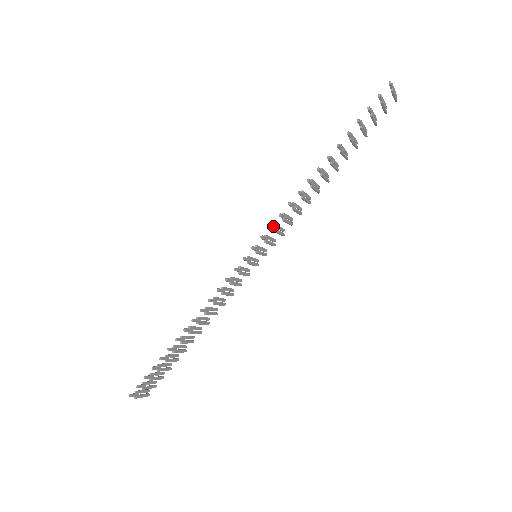
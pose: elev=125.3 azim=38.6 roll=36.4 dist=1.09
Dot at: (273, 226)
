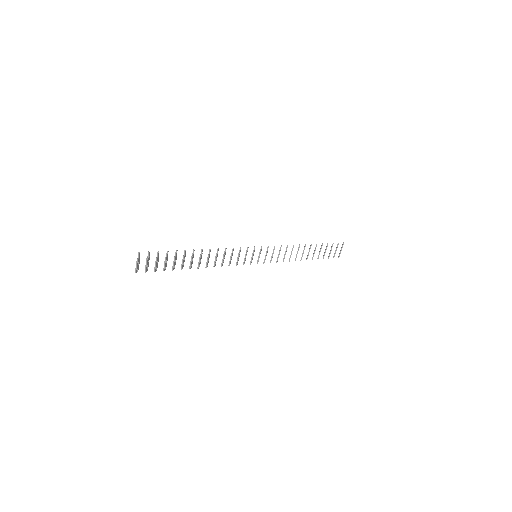
Dot at: occluded
